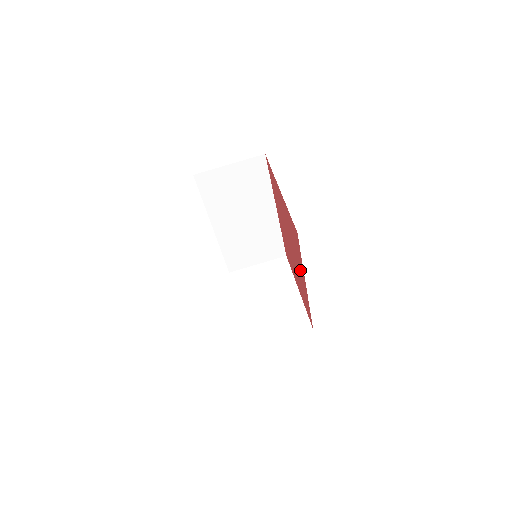
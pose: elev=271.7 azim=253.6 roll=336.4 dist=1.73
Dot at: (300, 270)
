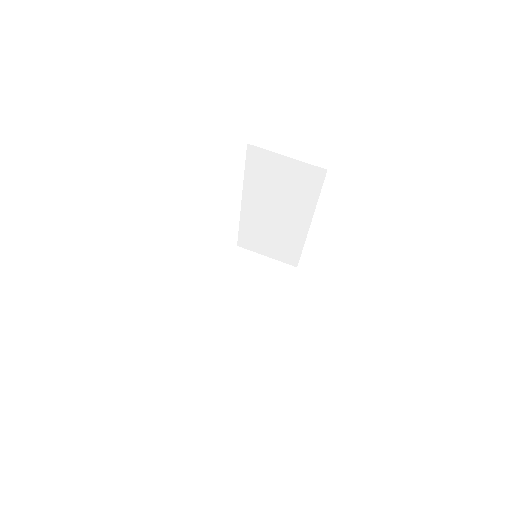
Dot at: occluded
